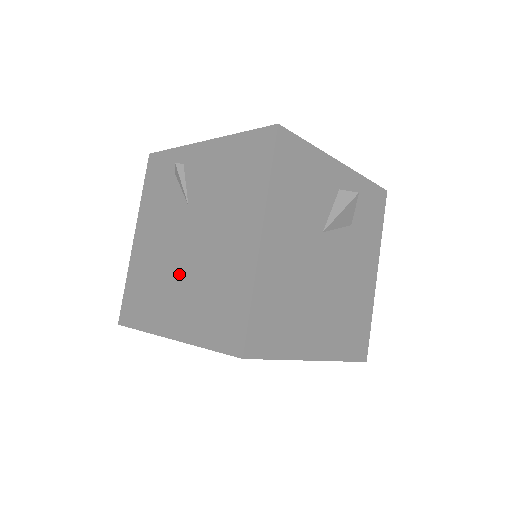
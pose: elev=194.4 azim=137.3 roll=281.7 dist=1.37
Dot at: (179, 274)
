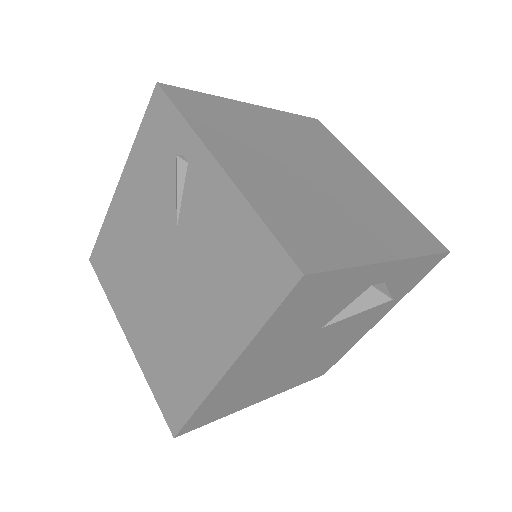
Dot at: (148, 292)
